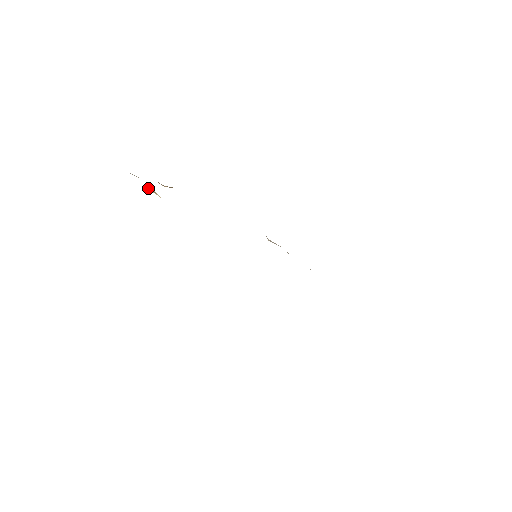
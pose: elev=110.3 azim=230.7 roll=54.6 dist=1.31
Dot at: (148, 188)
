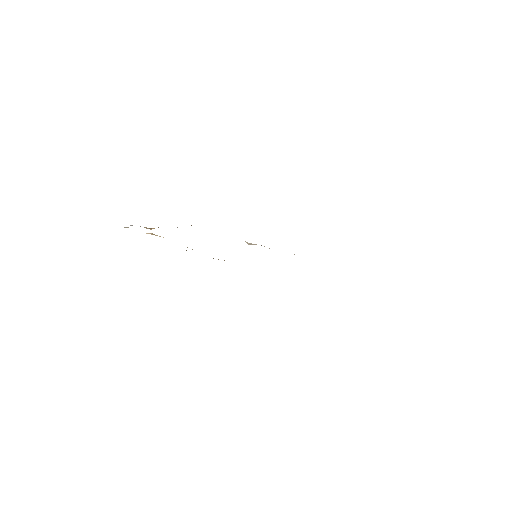
Dot at: (146, 233)
